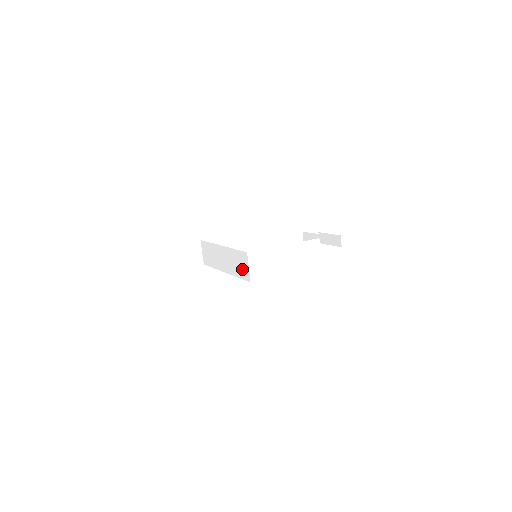
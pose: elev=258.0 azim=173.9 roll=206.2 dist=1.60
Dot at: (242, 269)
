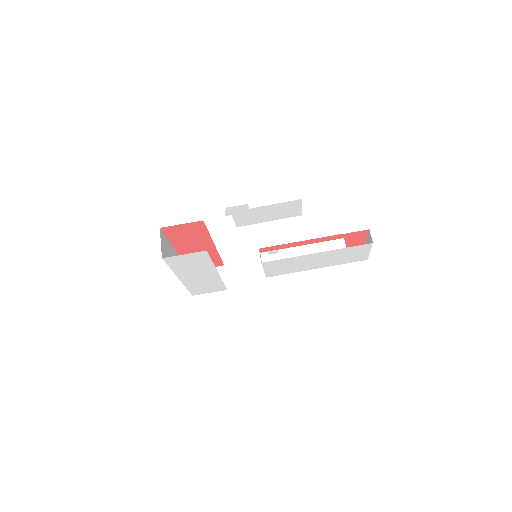
Dot at: occluded
